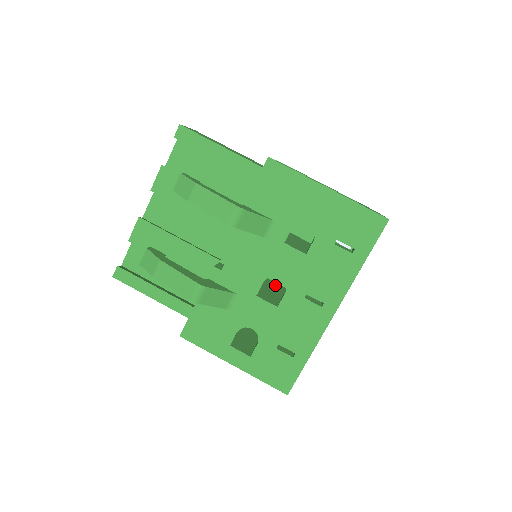
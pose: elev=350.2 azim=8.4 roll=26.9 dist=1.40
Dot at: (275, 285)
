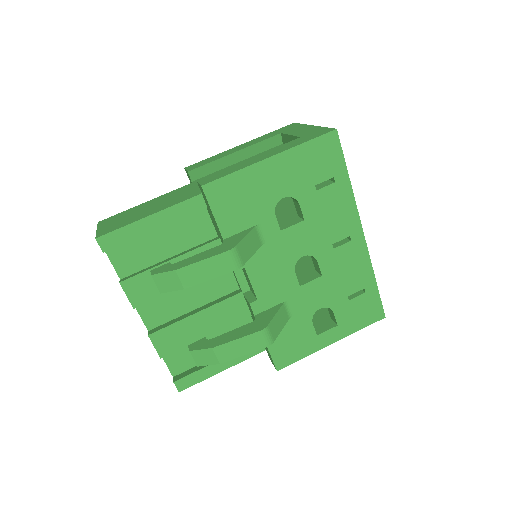
Dot at: occluded
